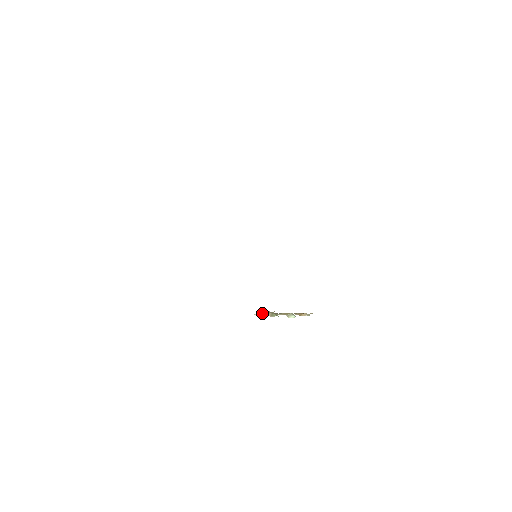
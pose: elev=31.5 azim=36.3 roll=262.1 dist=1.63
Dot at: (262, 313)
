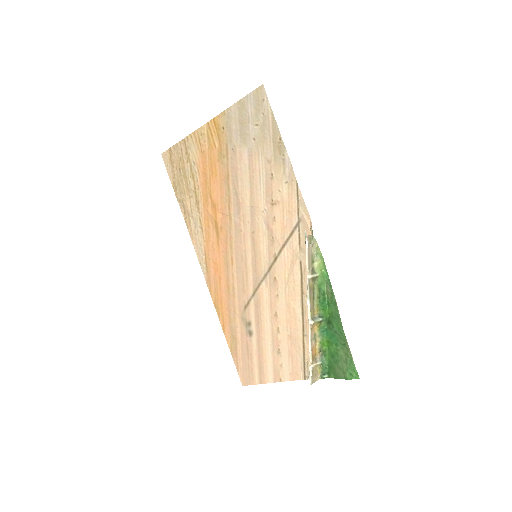
Dot at: (310, 247)
